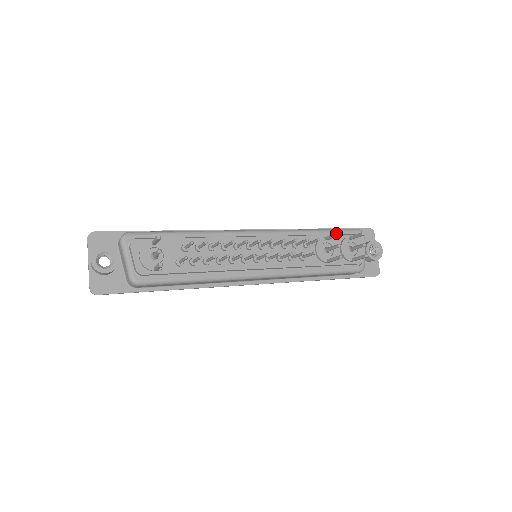
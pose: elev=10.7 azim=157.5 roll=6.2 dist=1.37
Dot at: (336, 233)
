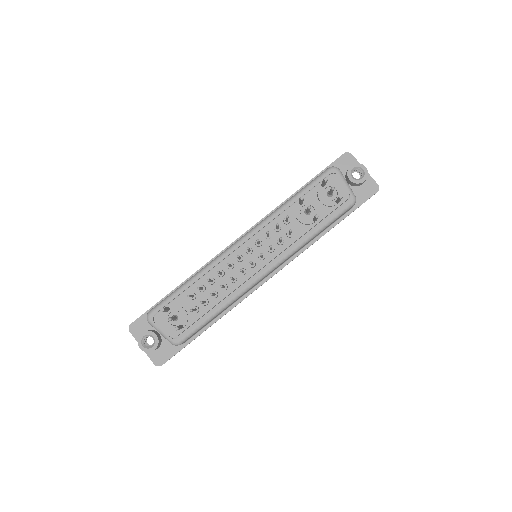
Dot at: (300, 199)
